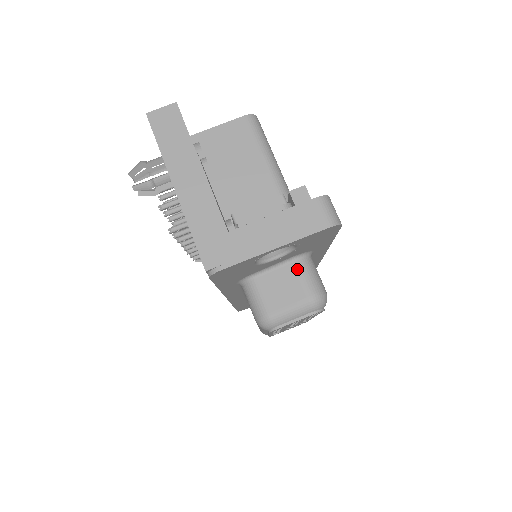
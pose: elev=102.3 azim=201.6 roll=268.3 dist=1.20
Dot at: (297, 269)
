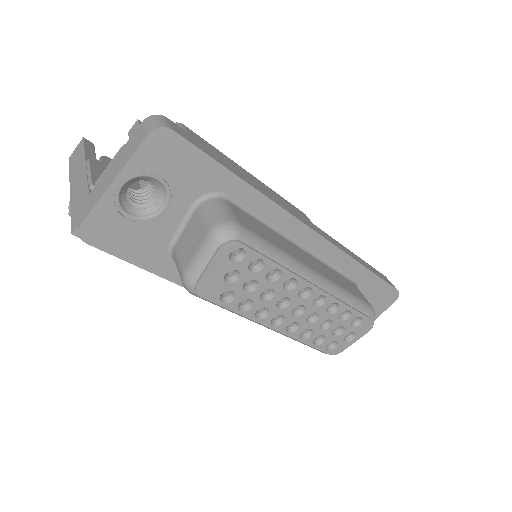
Dot at: (199, 213)
